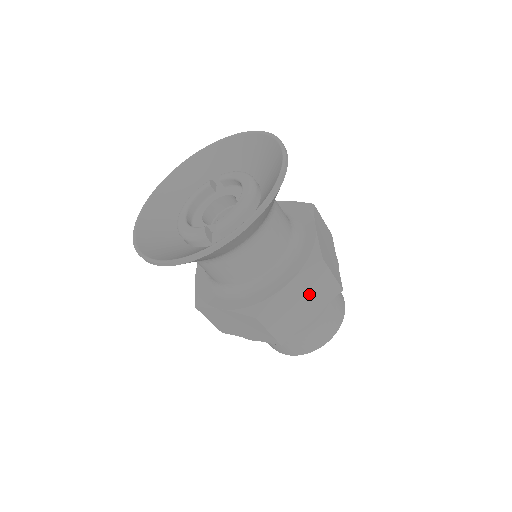
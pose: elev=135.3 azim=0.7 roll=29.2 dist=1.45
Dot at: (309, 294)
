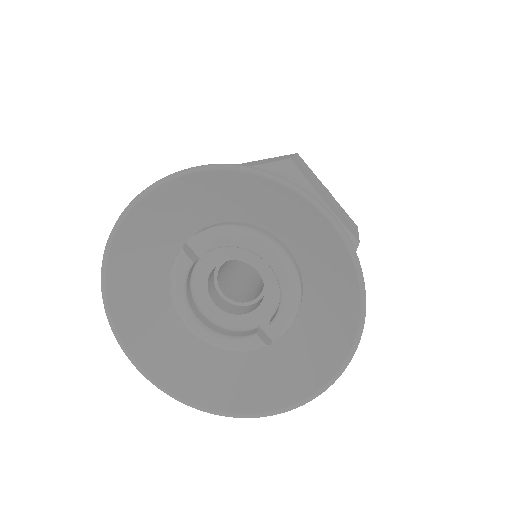
Dot at: occluded
